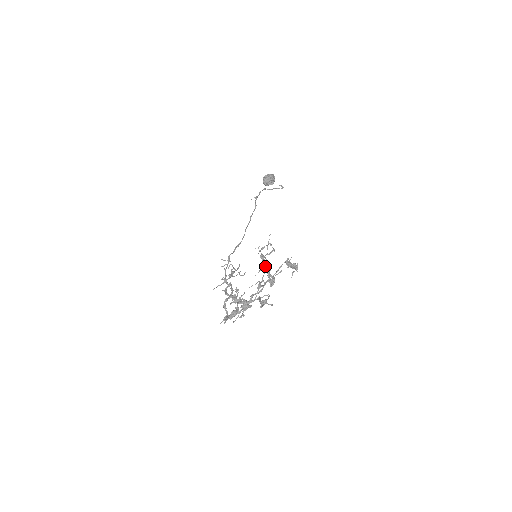
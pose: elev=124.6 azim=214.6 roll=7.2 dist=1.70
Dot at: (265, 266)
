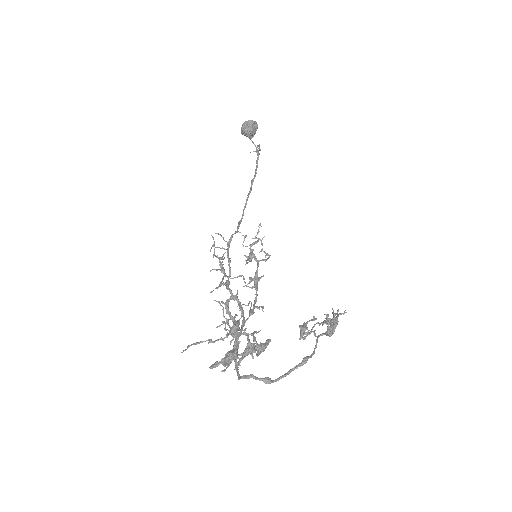
Dot at: (259, 278)
